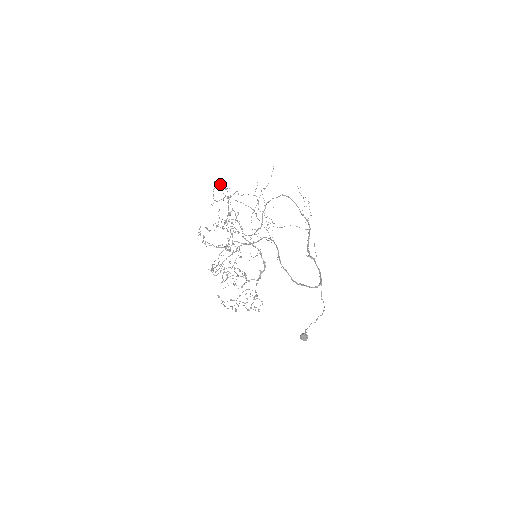
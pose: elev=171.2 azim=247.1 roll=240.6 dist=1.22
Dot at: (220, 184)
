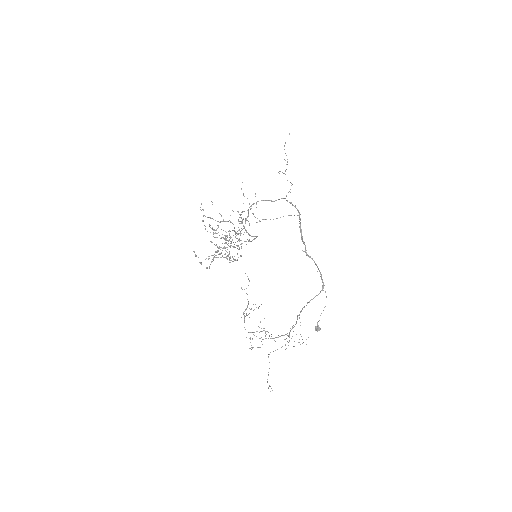
Dot at: (217, 252)
